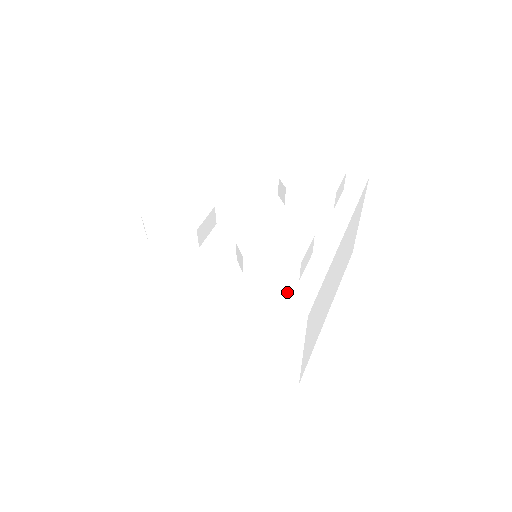
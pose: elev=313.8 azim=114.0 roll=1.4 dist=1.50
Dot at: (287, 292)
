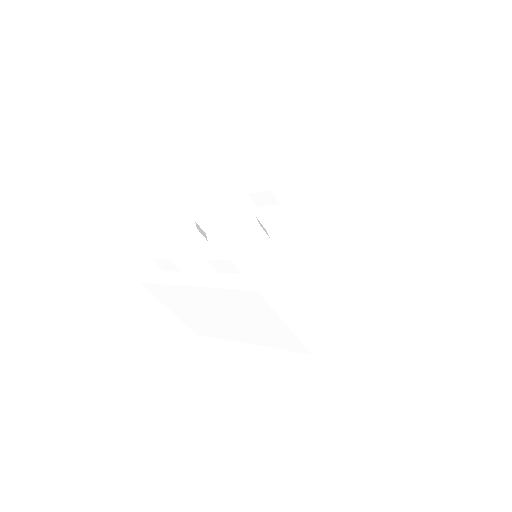
Dot at: (245, 277)
